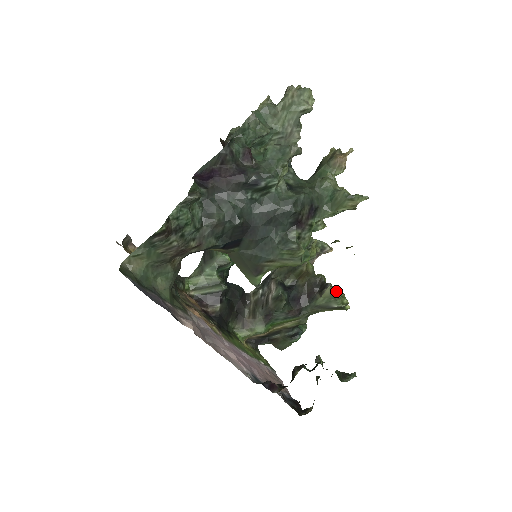
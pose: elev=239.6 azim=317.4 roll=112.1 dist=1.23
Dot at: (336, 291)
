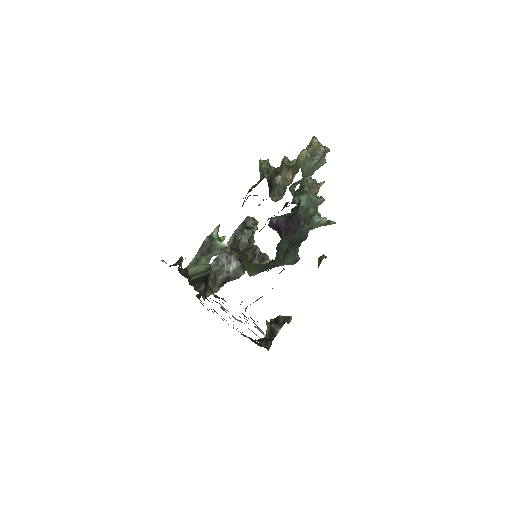
Dot at: occluded
